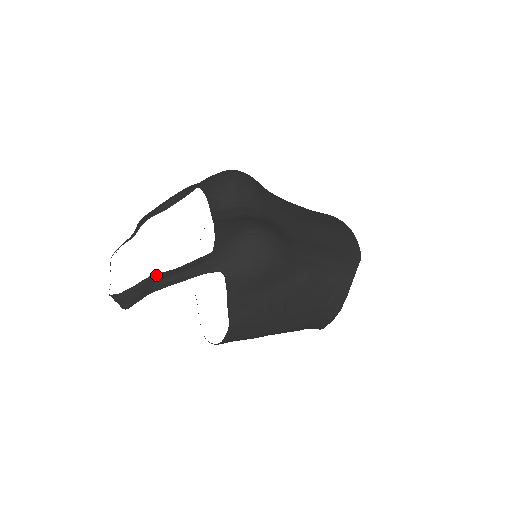
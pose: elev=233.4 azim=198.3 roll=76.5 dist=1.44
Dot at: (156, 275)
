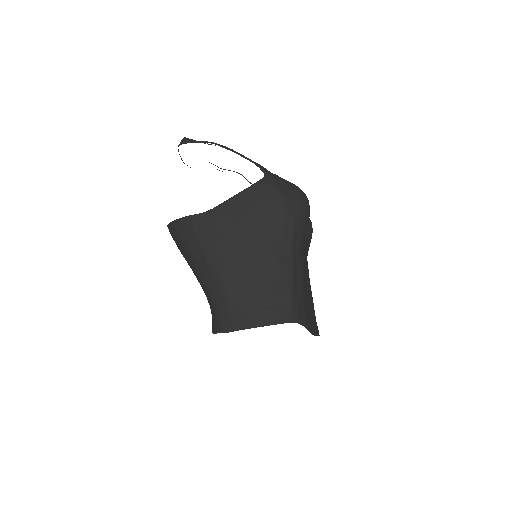
Dot at: occluded
